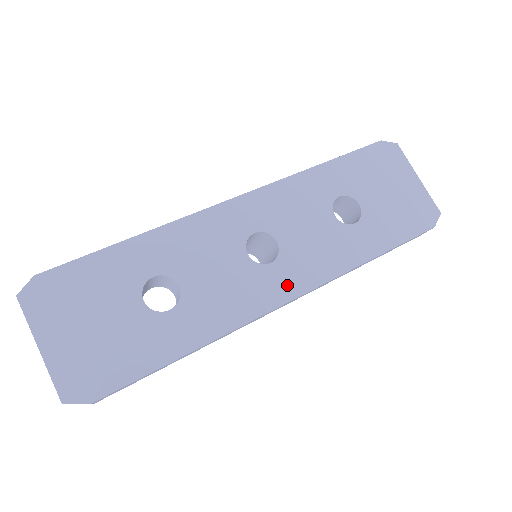
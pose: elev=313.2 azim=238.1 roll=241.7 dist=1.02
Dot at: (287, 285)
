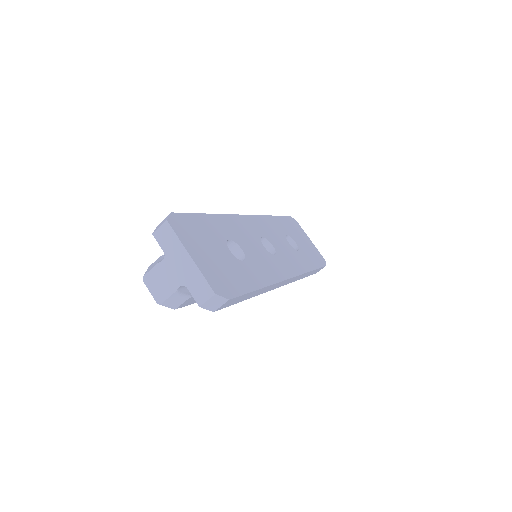
Dot at: (286, 269)
